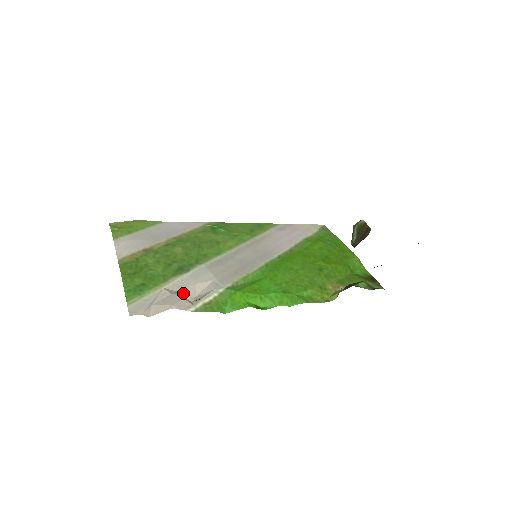
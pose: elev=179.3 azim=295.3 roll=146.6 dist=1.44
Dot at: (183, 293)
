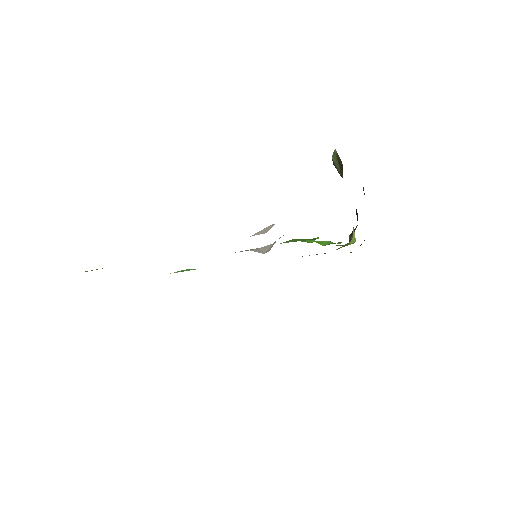
Dot at: occluded
